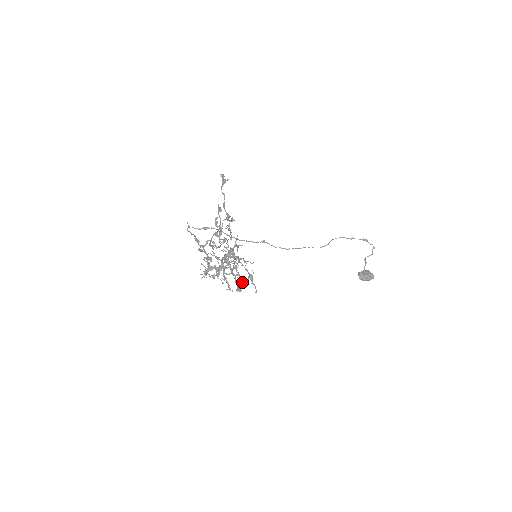
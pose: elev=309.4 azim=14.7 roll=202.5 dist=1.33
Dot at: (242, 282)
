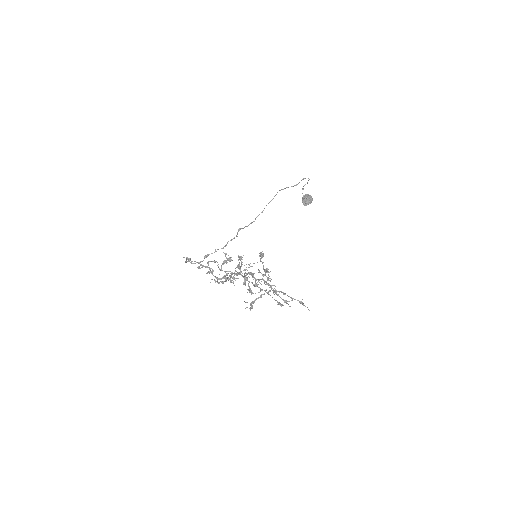
Dot at: (286, 302)
